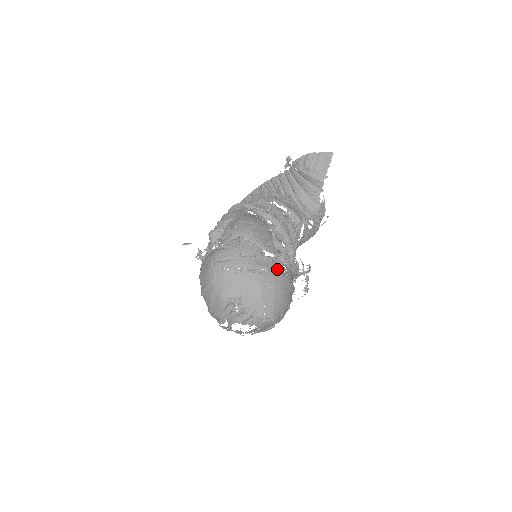
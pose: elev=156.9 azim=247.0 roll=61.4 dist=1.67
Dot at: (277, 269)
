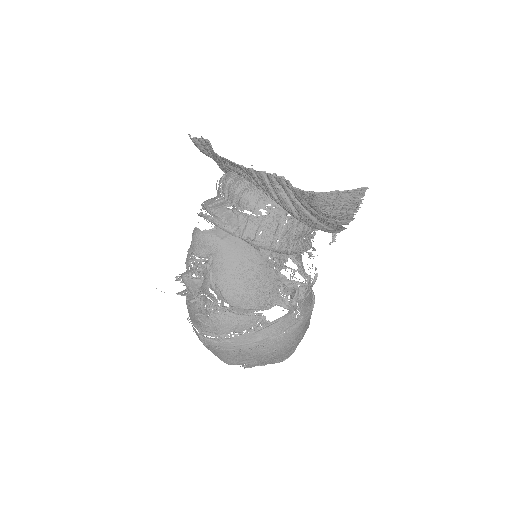
Dot at: (286, 328)
